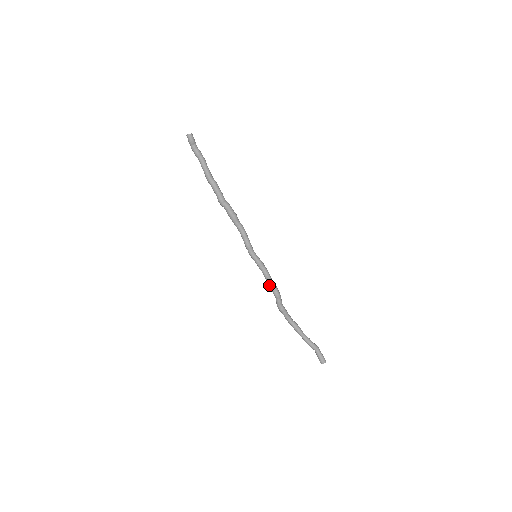
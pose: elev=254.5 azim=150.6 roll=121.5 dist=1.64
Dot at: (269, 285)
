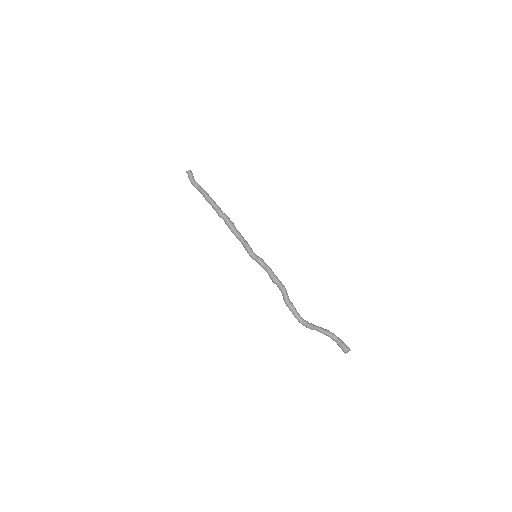
Dot at: (274, 278)
